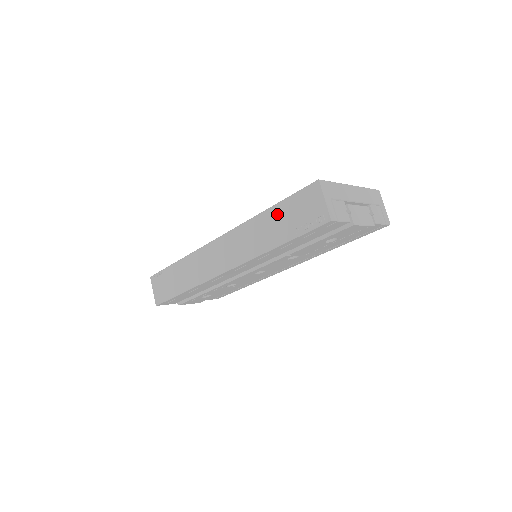
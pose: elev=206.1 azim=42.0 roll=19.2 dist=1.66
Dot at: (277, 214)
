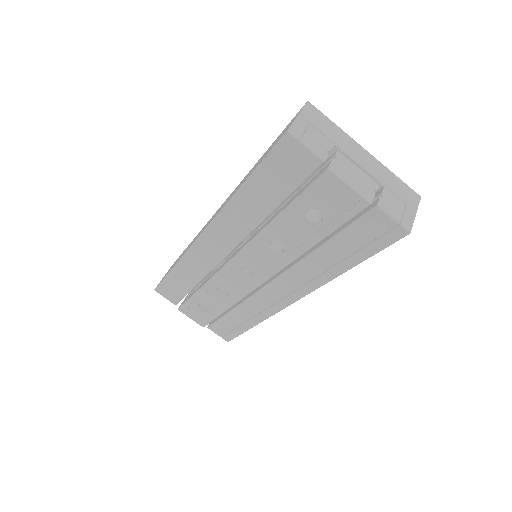
Dot at: occluded
